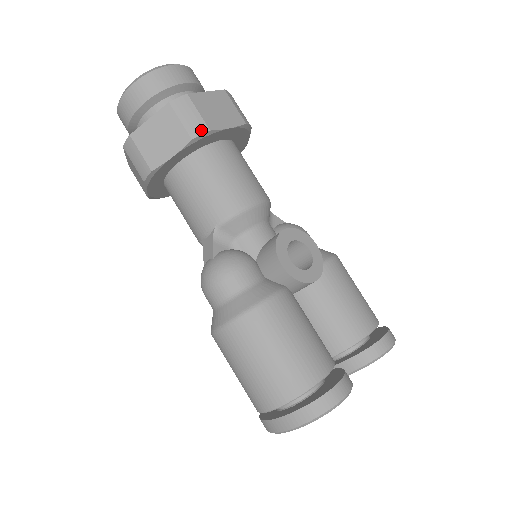
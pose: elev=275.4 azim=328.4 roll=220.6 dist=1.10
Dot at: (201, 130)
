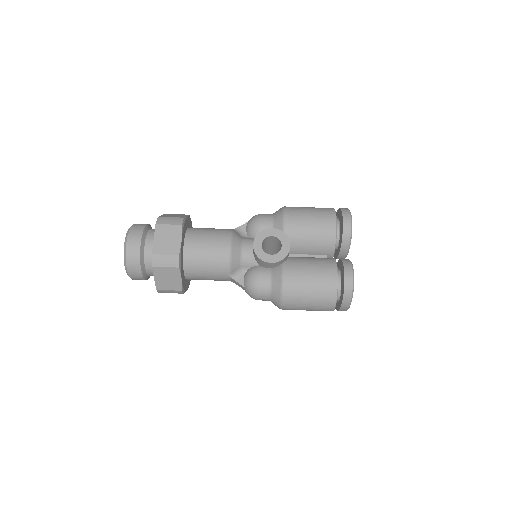
Dot at: (176, 260)
